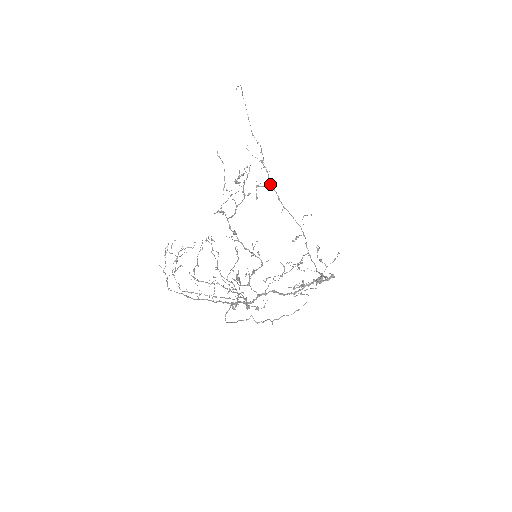
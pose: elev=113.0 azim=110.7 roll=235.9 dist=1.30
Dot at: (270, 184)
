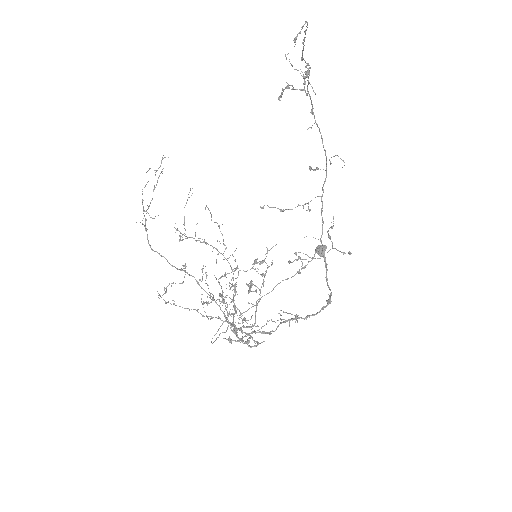
Dot at: (307, 90)
